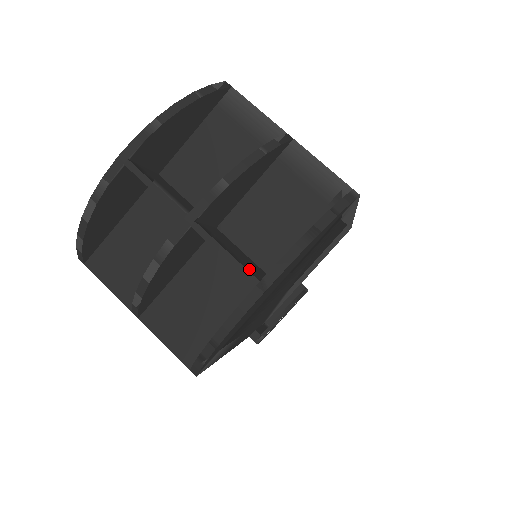
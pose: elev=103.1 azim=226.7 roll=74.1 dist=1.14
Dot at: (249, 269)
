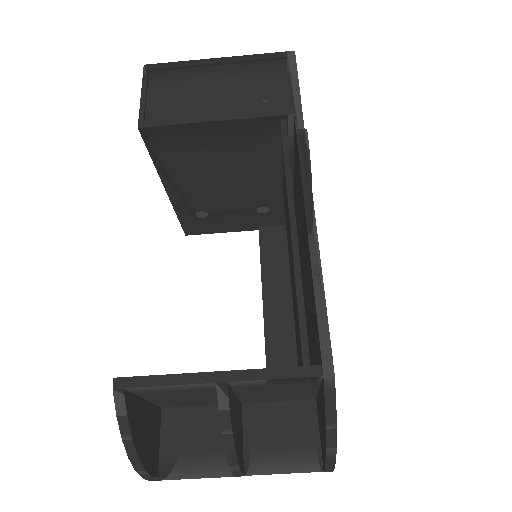
Dot at: (307, 461)
